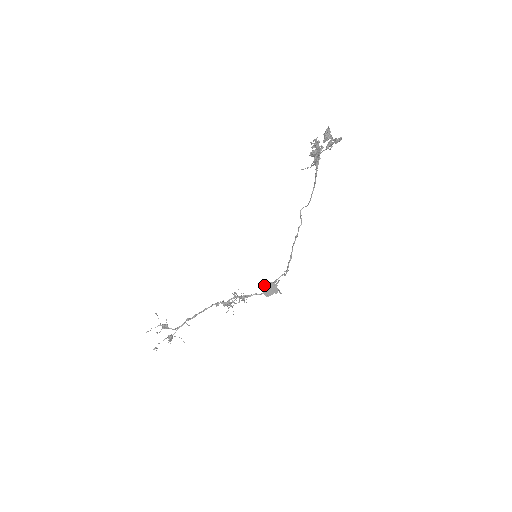
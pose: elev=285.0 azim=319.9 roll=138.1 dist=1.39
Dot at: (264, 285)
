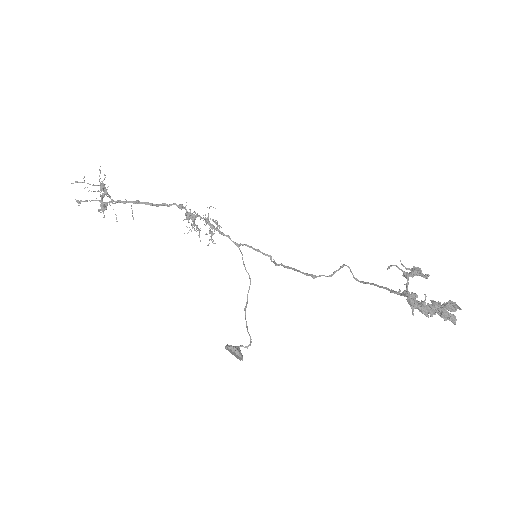
Dot at: (232, 347)
